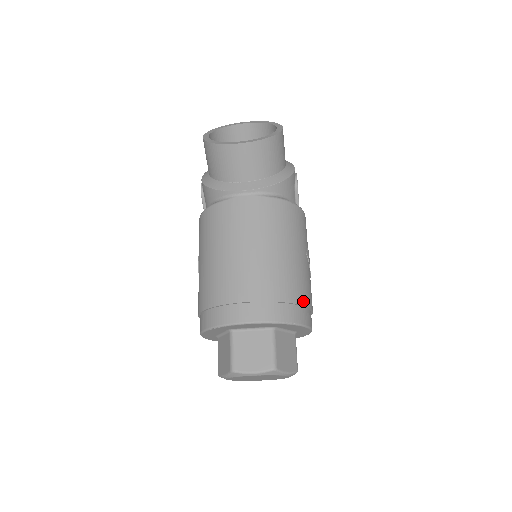
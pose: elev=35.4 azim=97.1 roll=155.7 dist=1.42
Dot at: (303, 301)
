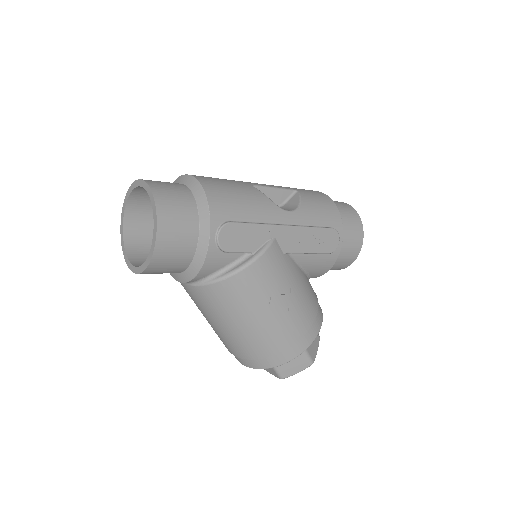
Dot at: (277, 350)
